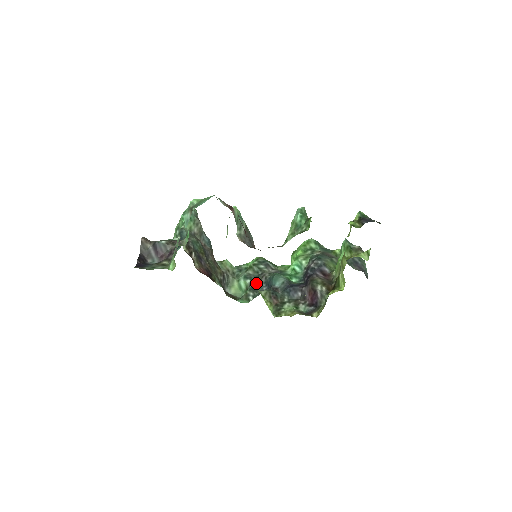
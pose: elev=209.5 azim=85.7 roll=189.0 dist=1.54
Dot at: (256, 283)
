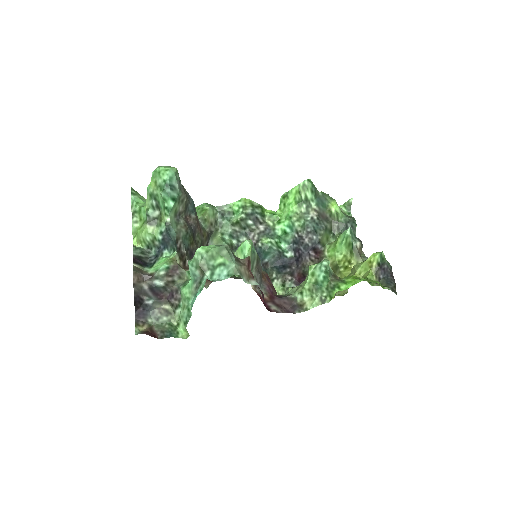
Dot at: occluded
